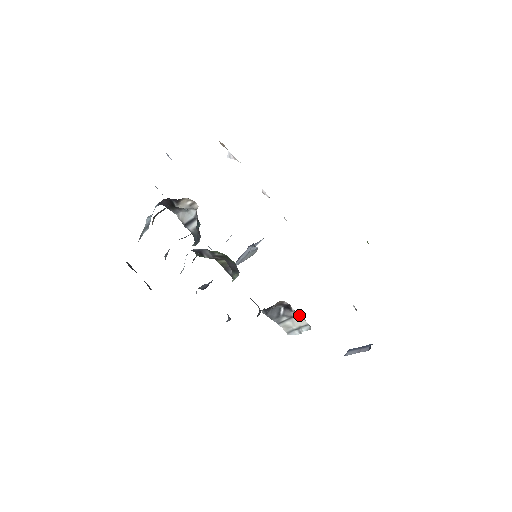
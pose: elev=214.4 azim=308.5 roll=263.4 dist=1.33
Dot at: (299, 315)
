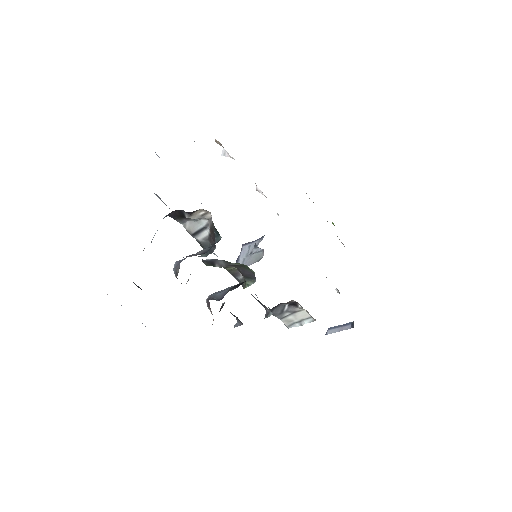
Dot at: (303, 310)
